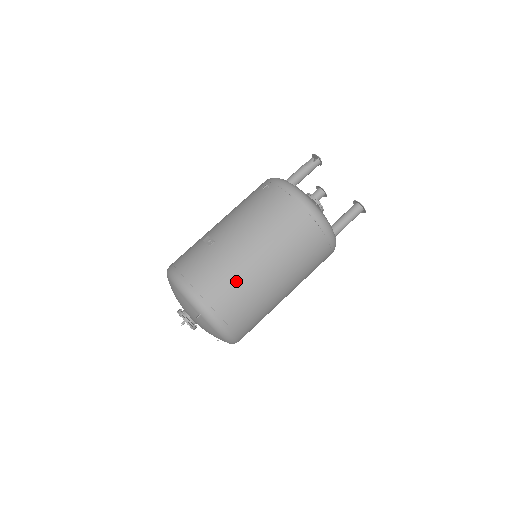
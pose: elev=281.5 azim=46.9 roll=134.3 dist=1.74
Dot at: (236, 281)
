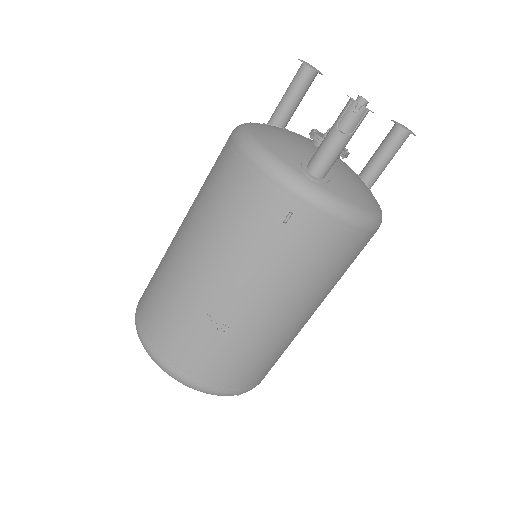
Dot at: (279, 352)
